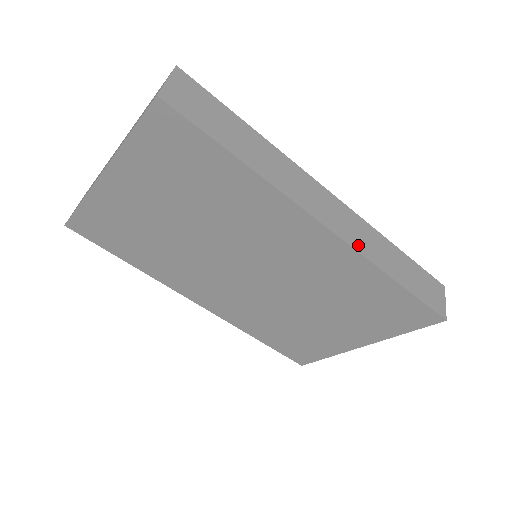
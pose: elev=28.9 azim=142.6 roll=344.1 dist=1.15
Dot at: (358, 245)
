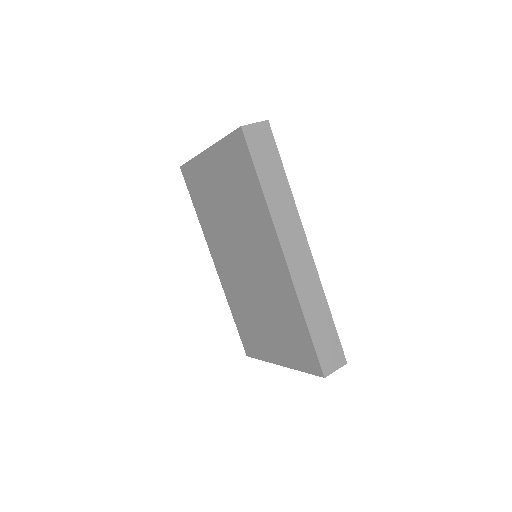
Dot at: (298, 283)
